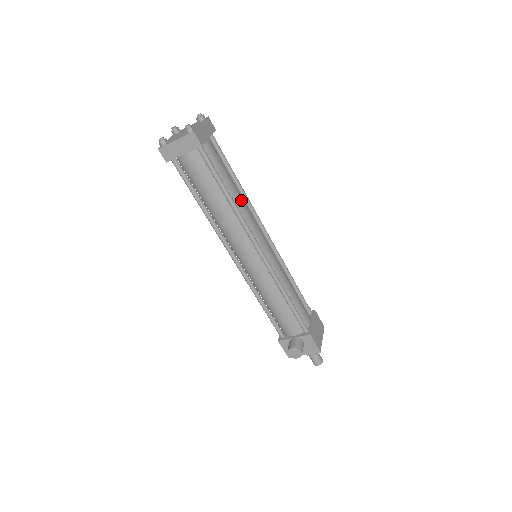
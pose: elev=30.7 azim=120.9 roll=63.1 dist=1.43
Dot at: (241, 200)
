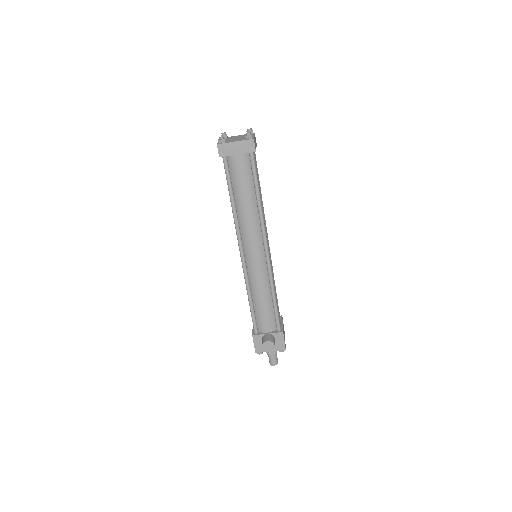
Dot at: (262, 205)
